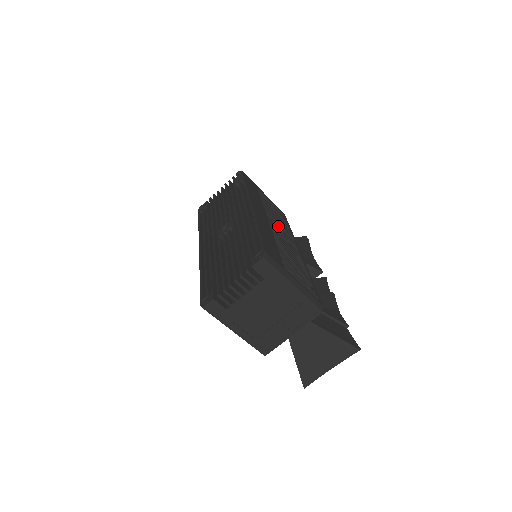
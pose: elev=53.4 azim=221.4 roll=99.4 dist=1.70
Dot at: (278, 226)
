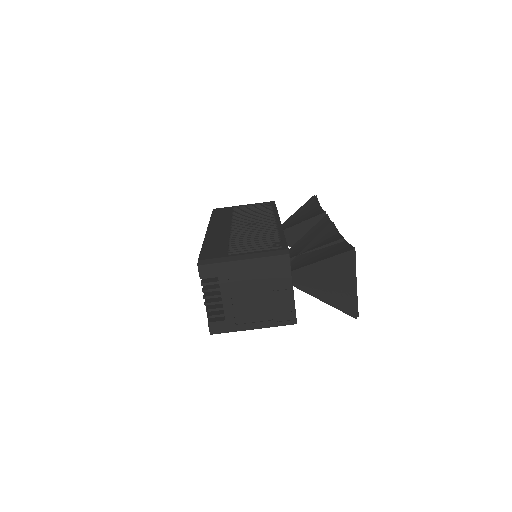
Dot at: (249, 221)
